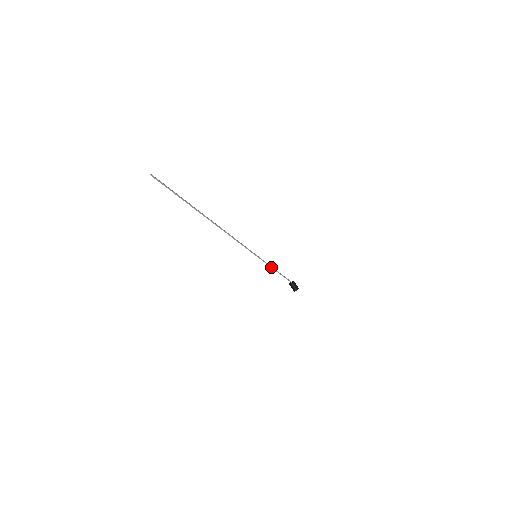
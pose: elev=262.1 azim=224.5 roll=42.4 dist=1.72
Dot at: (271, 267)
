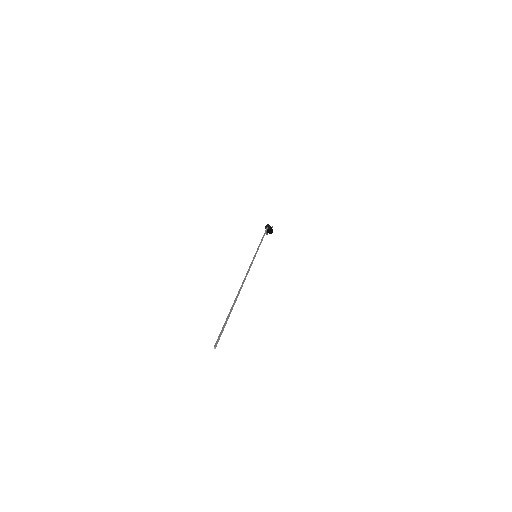
Dot at: (261, 242)
